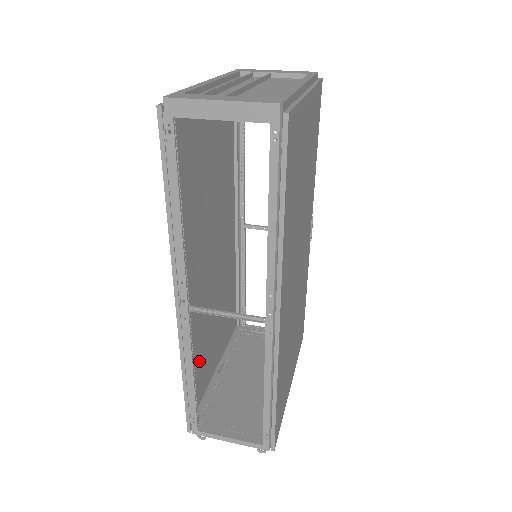
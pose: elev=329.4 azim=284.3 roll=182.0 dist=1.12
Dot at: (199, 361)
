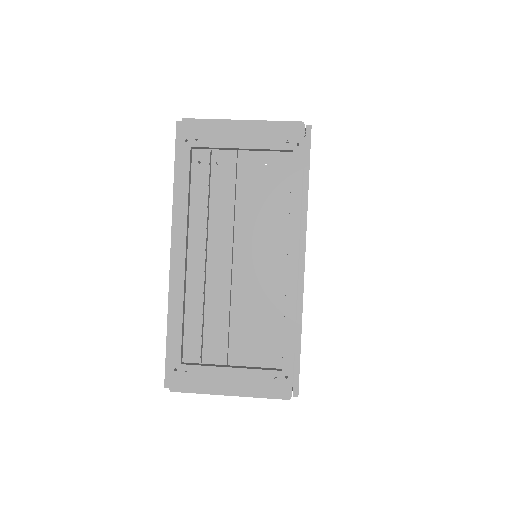
Dot at: occluded
